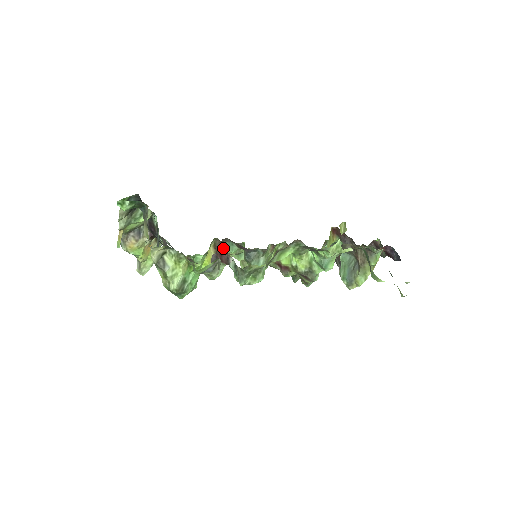
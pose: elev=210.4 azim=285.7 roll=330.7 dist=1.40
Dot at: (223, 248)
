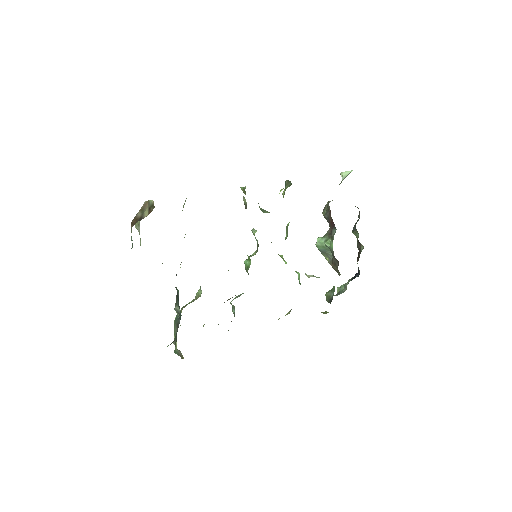
Dot at: occluded
